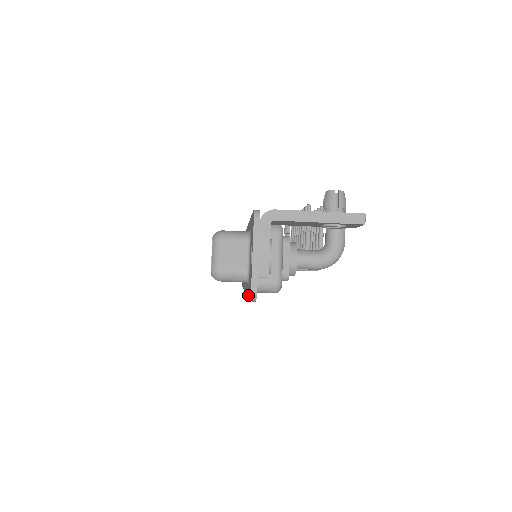
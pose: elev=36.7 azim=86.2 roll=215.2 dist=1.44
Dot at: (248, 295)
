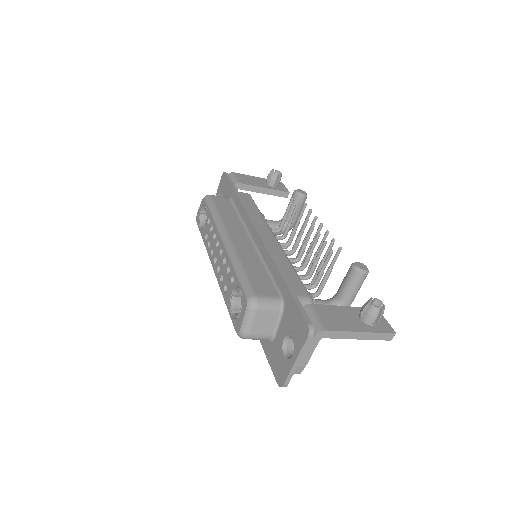
Dot at: (265, 351)
